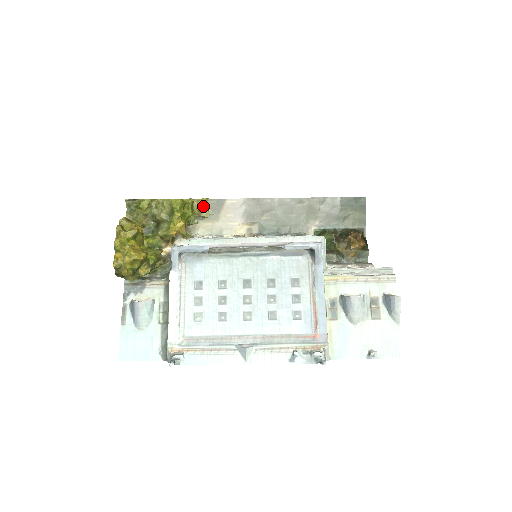
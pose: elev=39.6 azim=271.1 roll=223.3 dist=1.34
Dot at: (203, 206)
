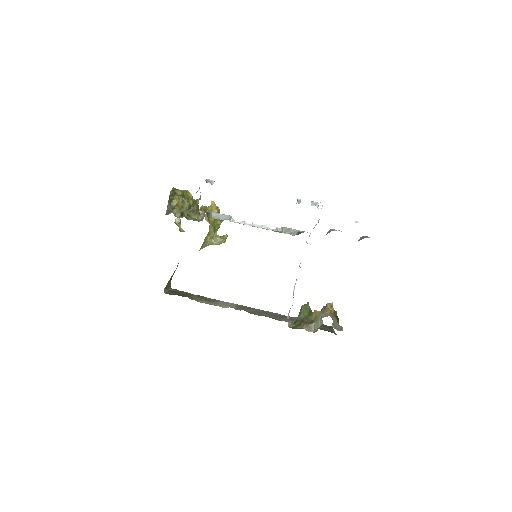
Dot at: (223, 238)
